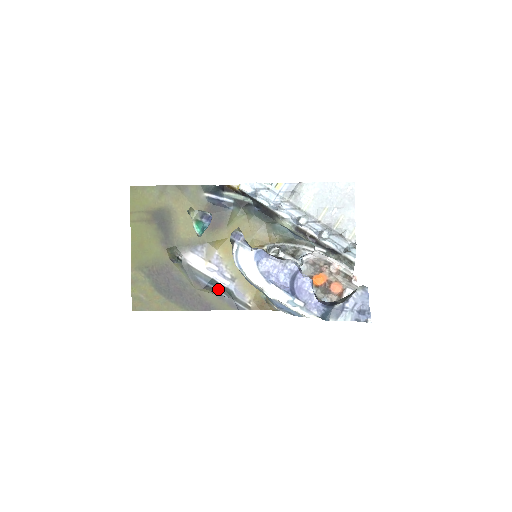
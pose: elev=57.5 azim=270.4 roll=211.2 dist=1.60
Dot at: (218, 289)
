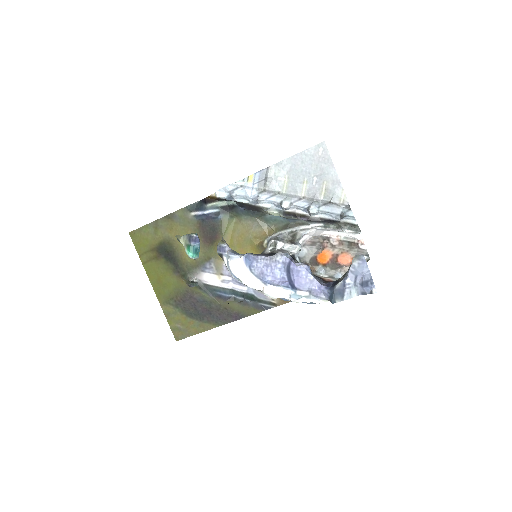
Dot at: (240, 297)
